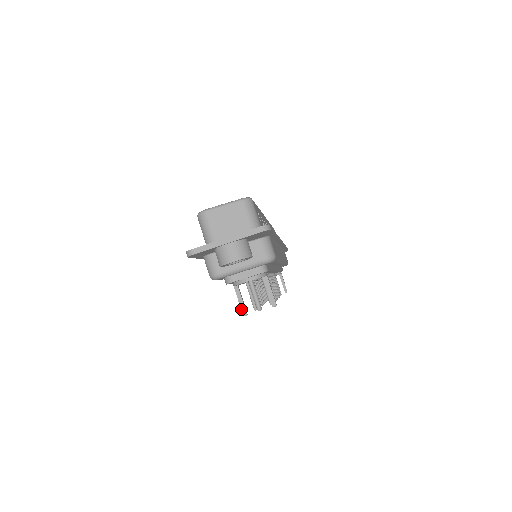
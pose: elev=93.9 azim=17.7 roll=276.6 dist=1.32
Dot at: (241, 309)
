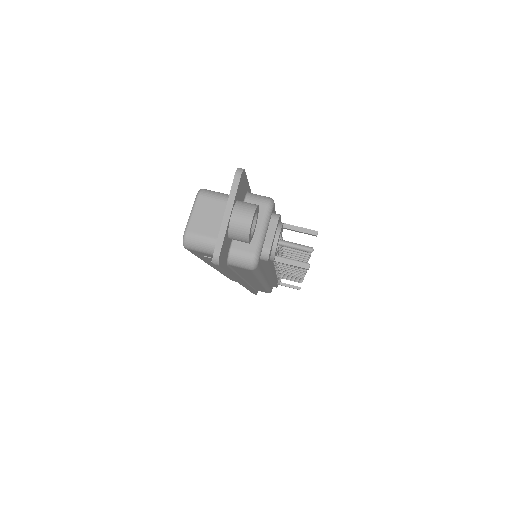
Dot at: (300, 267)
